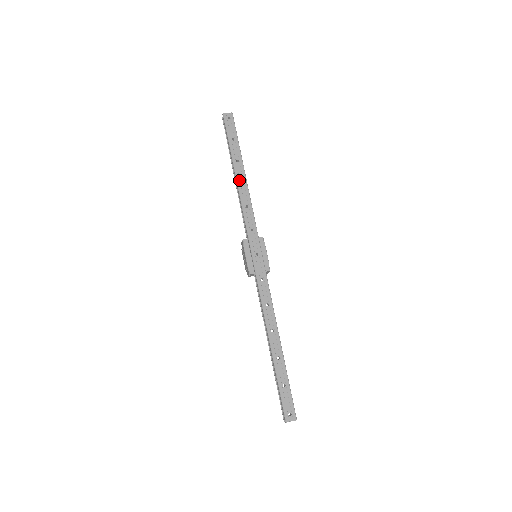
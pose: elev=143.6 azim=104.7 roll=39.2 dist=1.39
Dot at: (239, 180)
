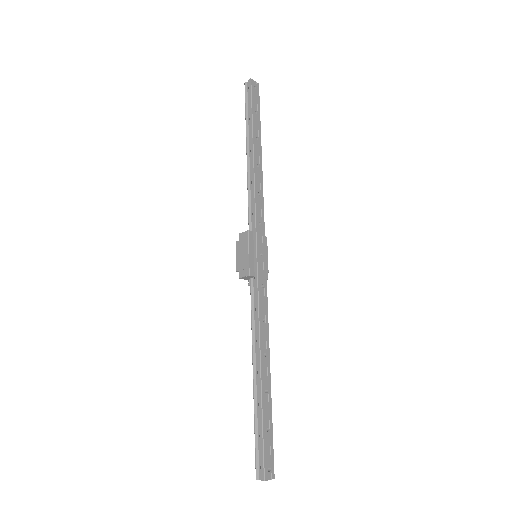
Dot at: (256, 160)
